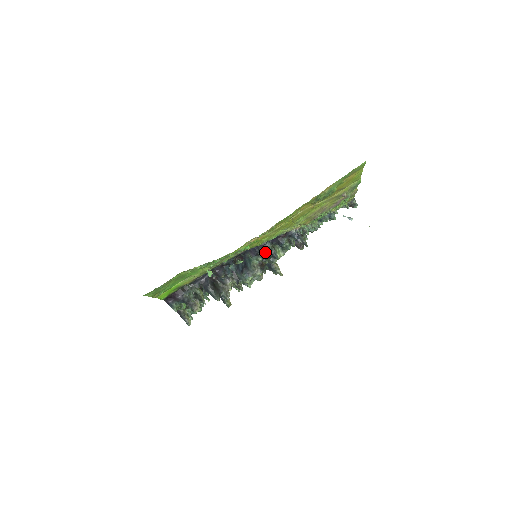
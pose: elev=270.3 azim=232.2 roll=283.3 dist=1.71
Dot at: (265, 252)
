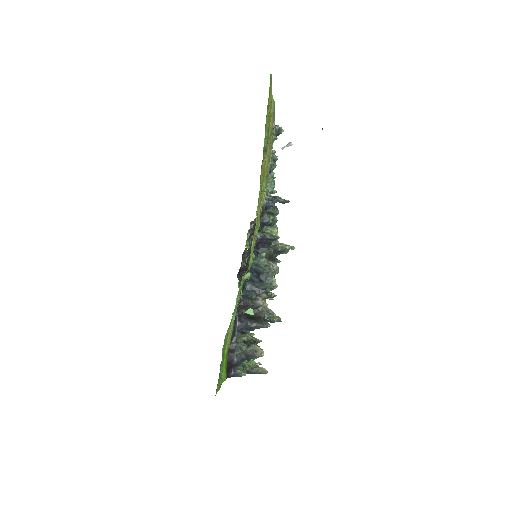
Dot at: (261, 244)
